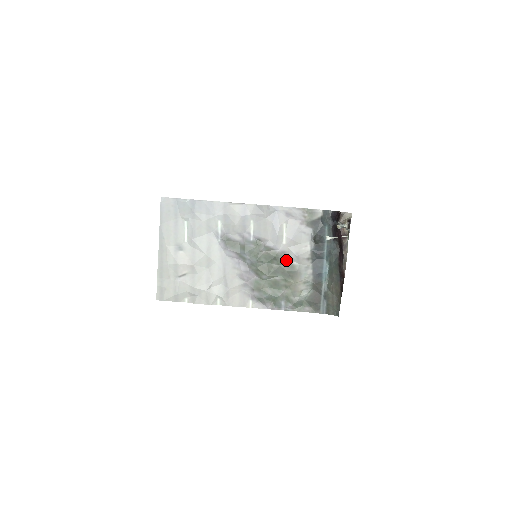
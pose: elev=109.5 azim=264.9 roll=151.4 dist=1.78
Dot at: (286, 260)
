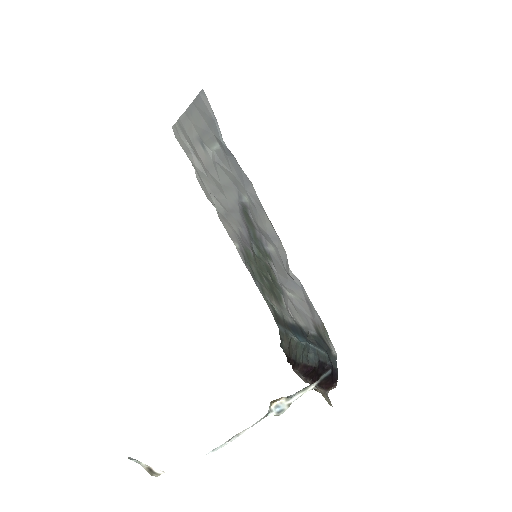
Dot at: (281, 292)
